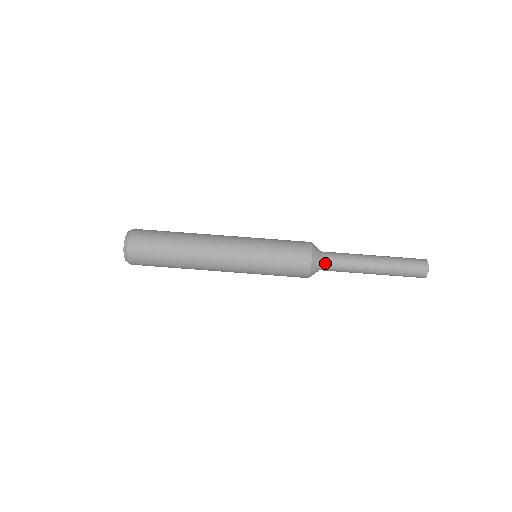
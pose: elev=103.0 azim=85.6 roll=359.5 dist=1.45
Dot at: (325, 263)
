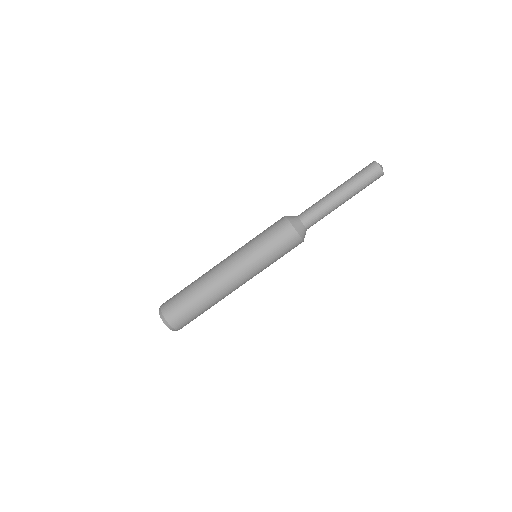
Dot at: (308, 225)
